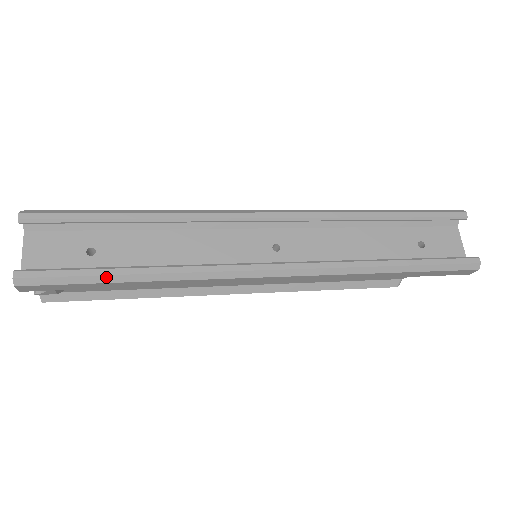
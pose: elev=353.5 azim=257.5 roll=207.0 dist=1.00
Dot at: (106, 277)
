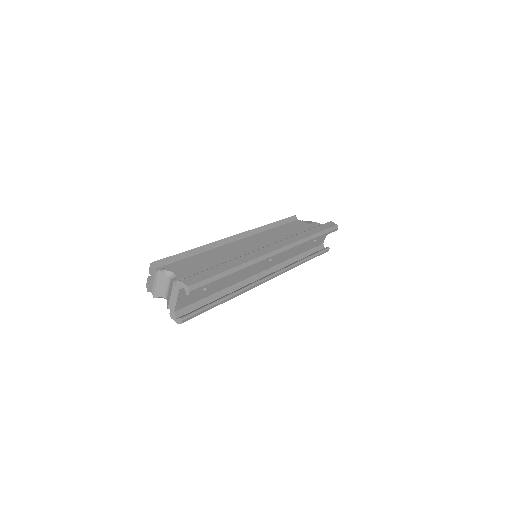
Dot at: occluded
